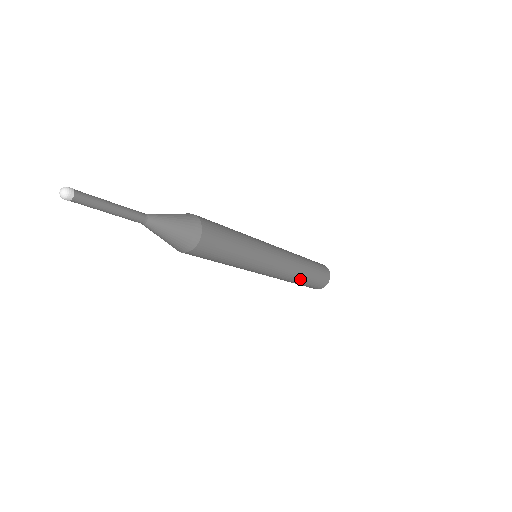
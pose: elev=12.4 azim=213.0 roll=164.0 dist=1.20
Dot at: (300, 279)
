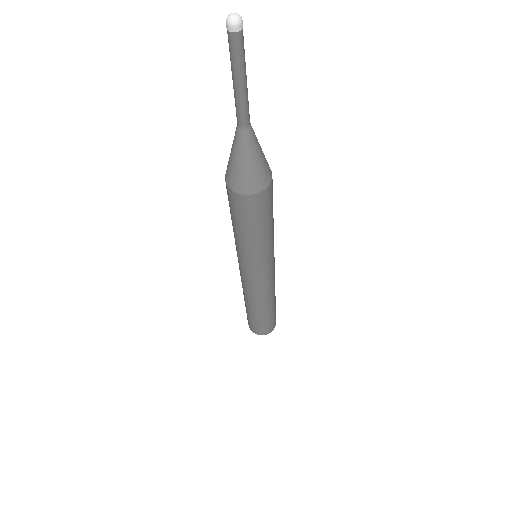
Dot at: (272, 304)
